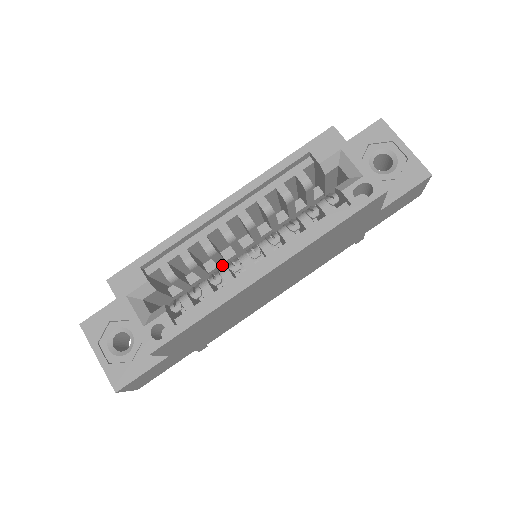
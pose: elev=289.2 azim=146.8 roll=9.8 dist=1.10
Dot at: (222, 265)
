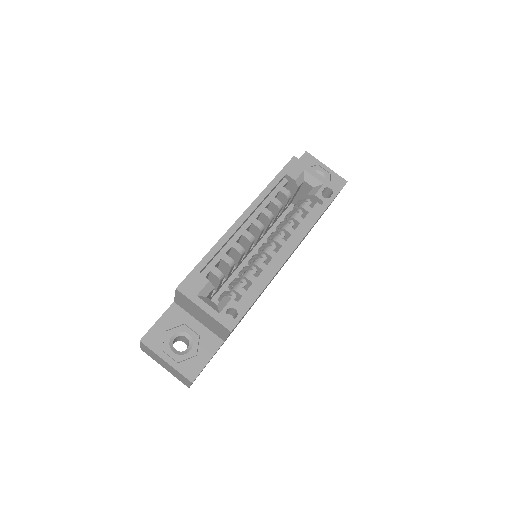
Dot at: (236, 267)
